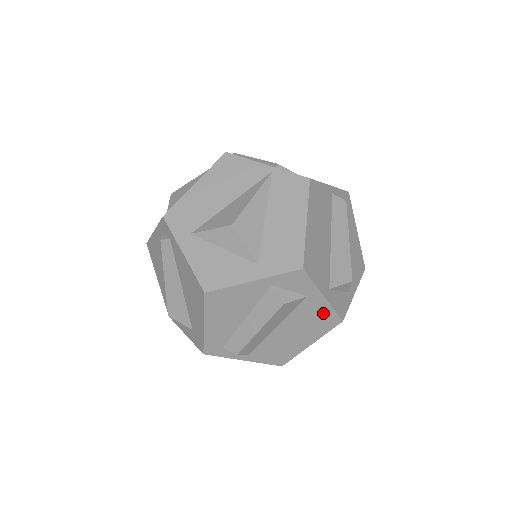
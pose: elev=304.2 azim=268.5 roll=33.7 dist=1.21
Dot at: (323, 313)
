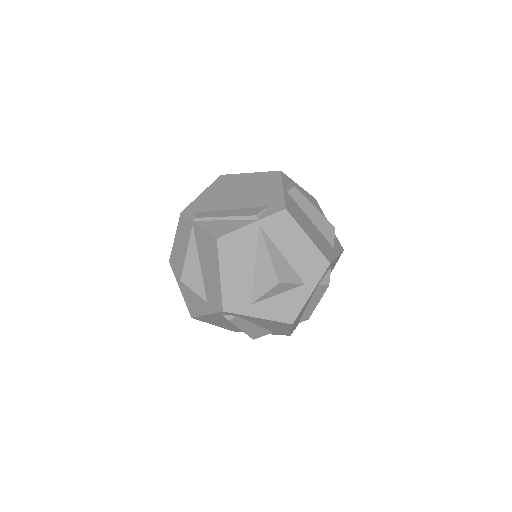
Dot at: (336, 260)
